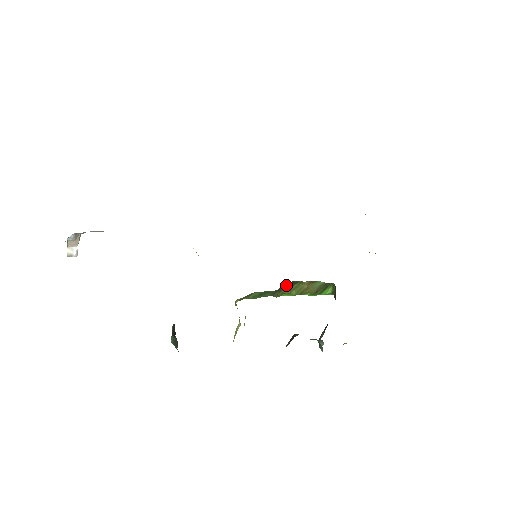
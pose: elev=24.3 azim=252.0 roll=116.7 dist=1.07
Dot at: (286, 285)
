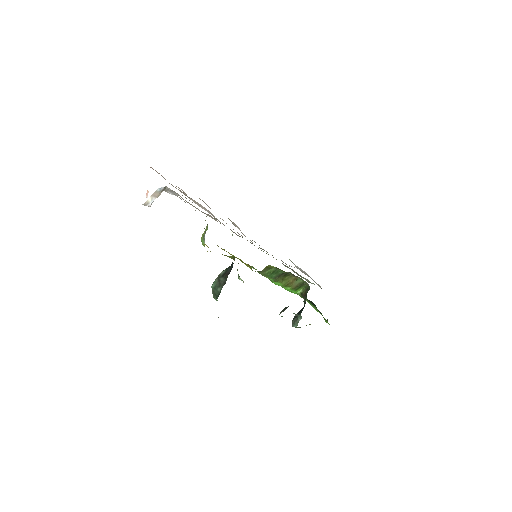
Dot at: (284, 274)
